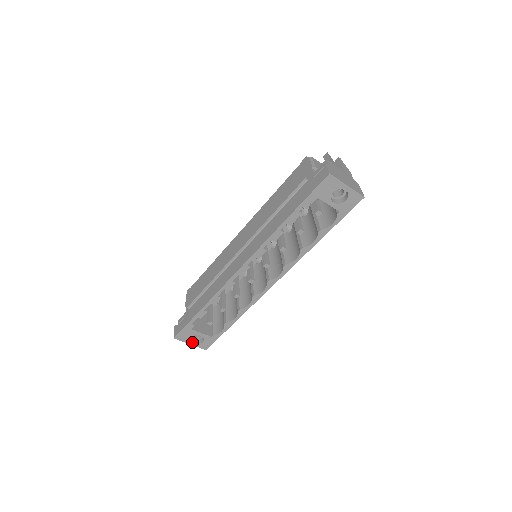
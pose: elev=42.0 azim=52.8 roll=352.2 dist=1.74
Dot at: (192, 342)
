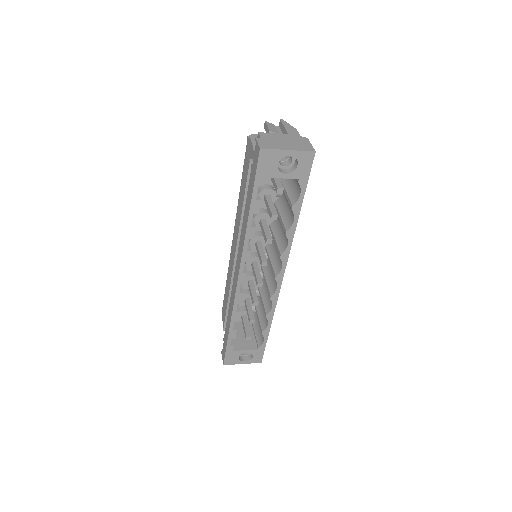
Dot at: (243, 361)
